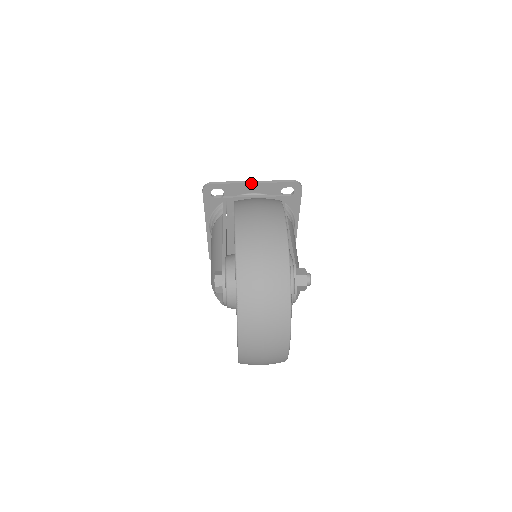
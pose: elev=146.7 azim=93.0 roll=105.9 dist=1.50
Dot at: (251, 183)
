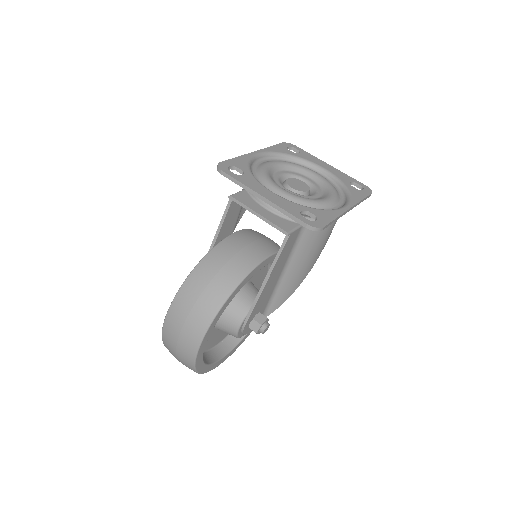
Dot at: (260, 198)
